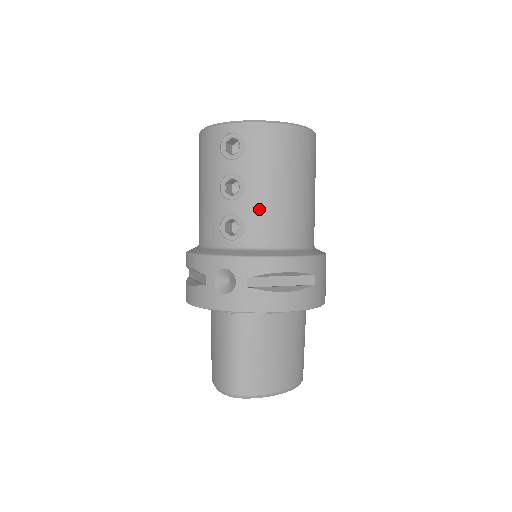
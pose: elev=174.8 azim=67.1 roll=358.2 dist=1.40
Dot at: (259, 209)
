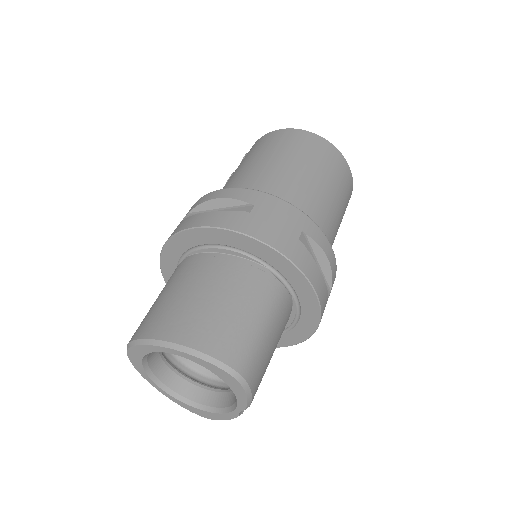
Dot at: (232, 179)
